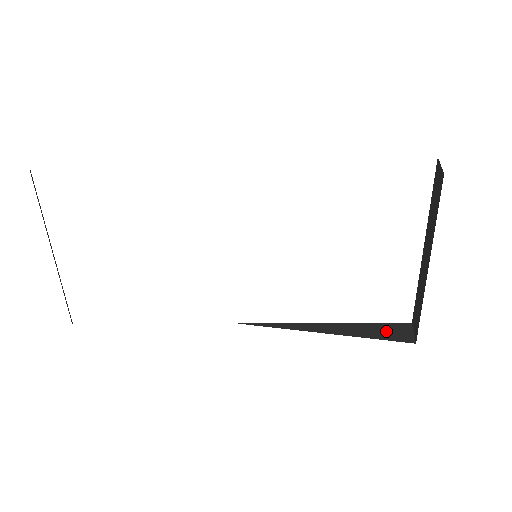
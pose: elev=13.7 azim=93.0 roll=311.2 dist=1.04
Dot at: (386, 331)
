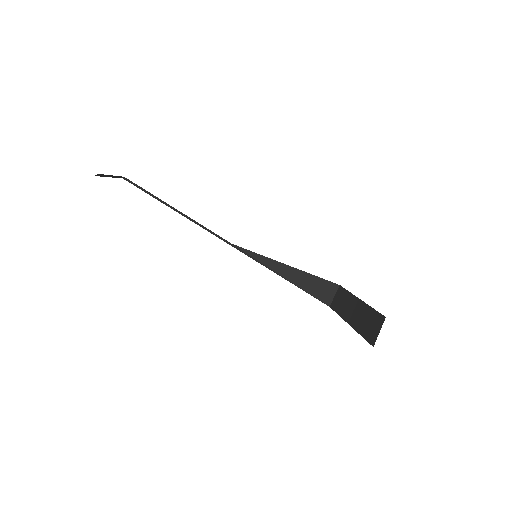
Dot at: occluded
